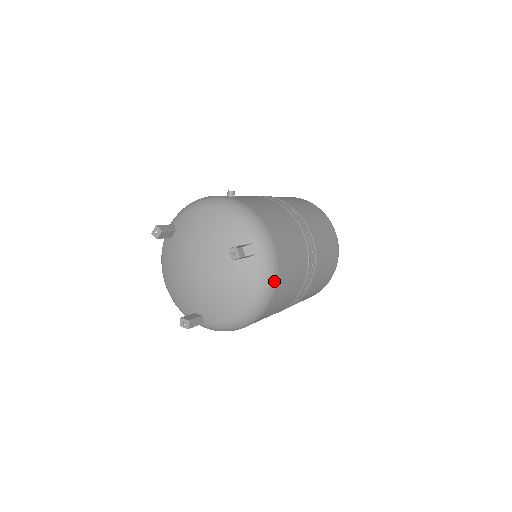
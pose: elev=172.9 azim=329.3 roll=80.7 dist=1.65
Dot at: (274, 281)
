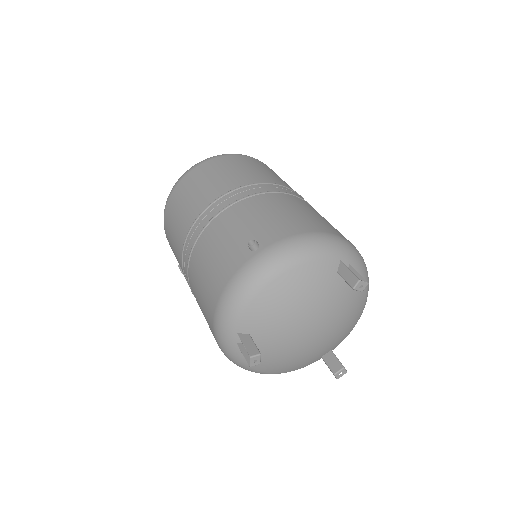
Dot at: occluded
